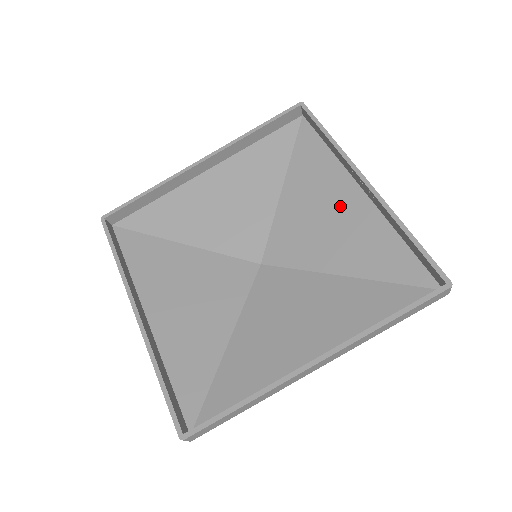
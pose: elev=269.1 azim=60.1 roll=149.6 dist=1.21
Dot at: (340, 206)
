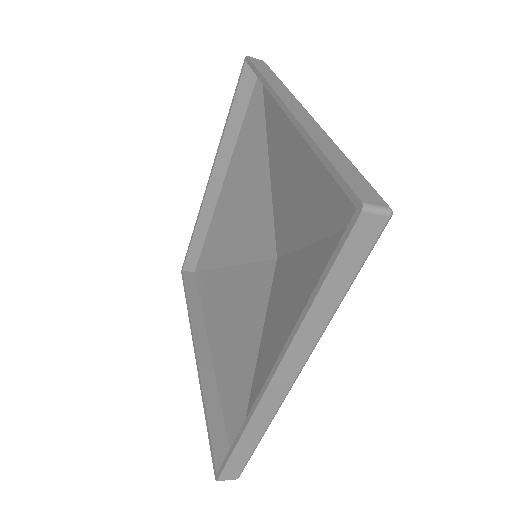
Dot at: (296, 153)
